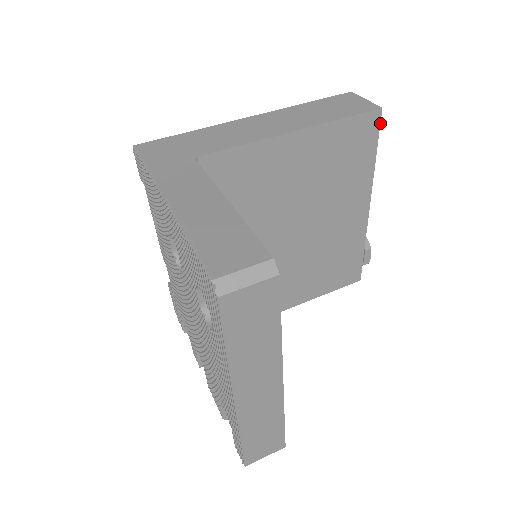
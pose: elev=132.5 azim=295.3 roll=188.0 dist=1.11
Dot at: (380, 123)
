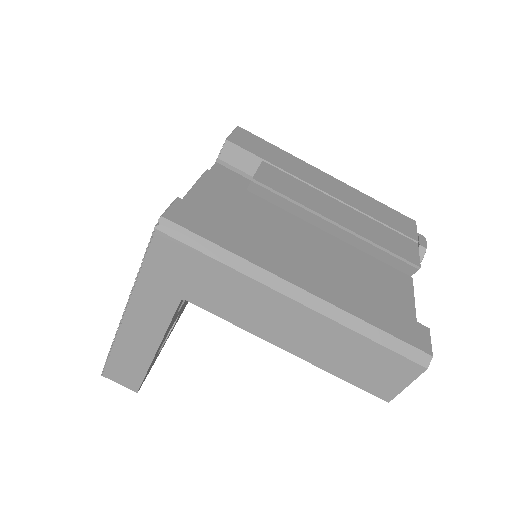
Dot at: occluded
